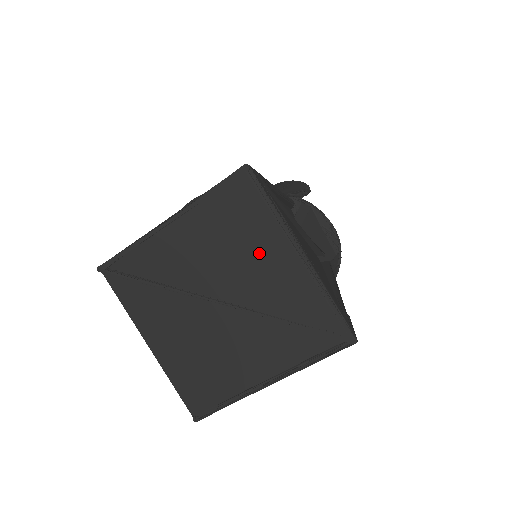
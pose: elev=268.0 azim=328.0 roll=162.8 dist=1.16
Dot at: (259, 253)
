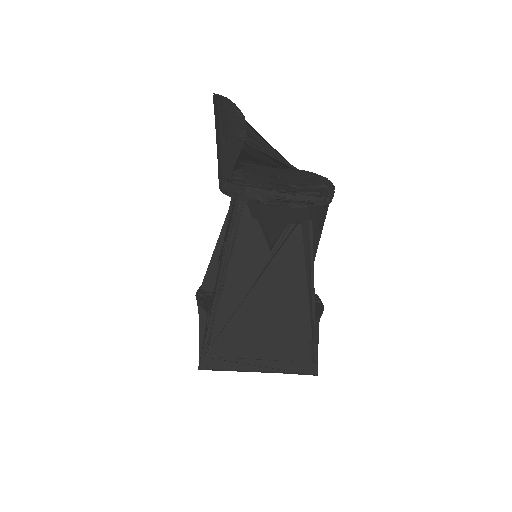
Dot at: occluded
